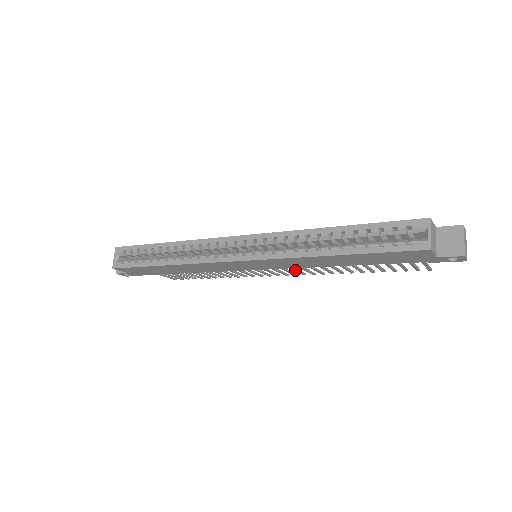
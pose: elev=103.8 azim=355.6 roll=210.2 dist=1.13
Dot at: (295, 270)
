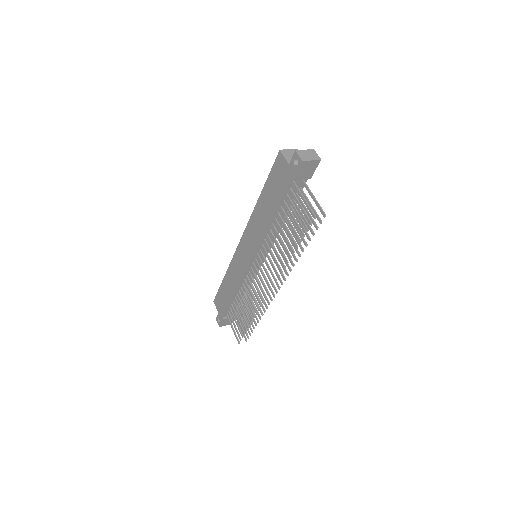
Dot at: (268, 267)
